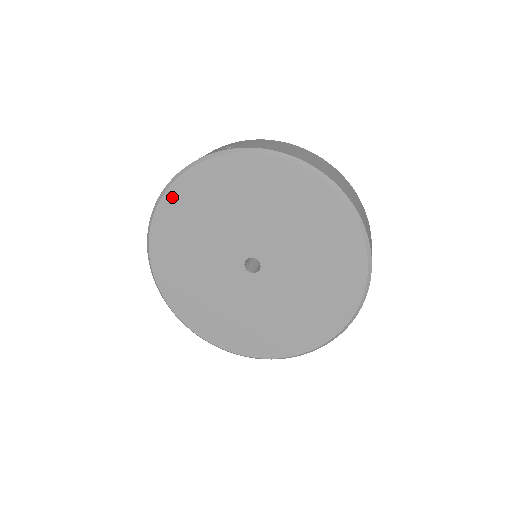
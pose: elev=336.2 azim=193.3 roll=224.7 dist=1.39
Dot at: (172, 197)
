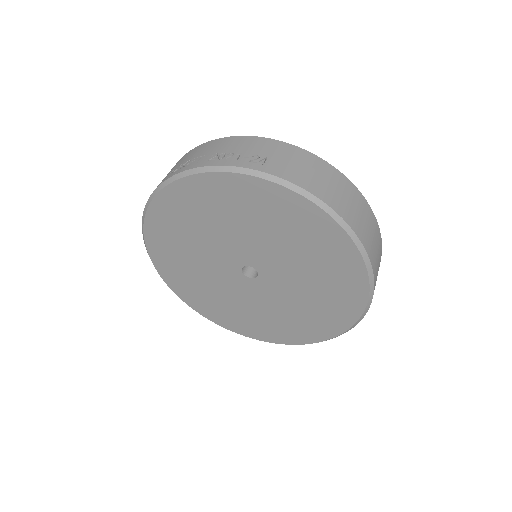
Dot at: (182, 188)
